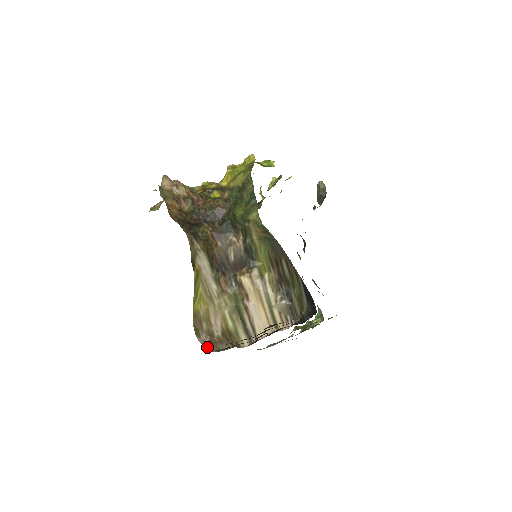
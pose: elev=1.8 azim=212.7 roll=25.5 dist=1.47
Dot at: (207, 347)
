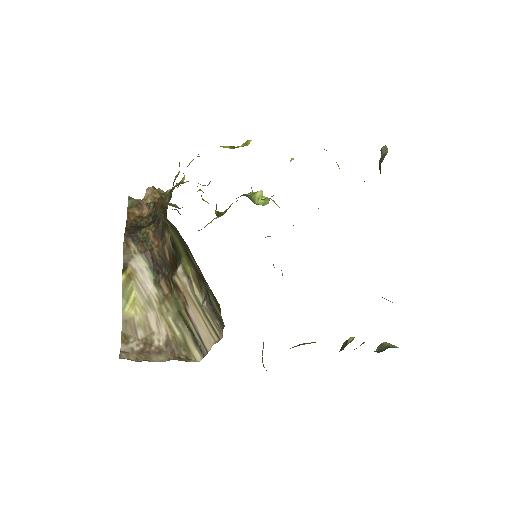
Dot at: (125, 355)
